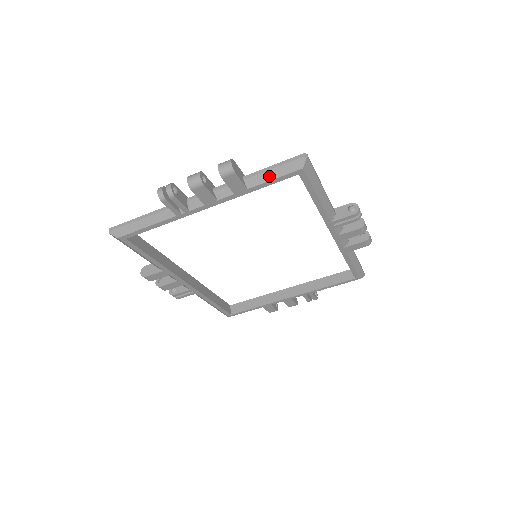
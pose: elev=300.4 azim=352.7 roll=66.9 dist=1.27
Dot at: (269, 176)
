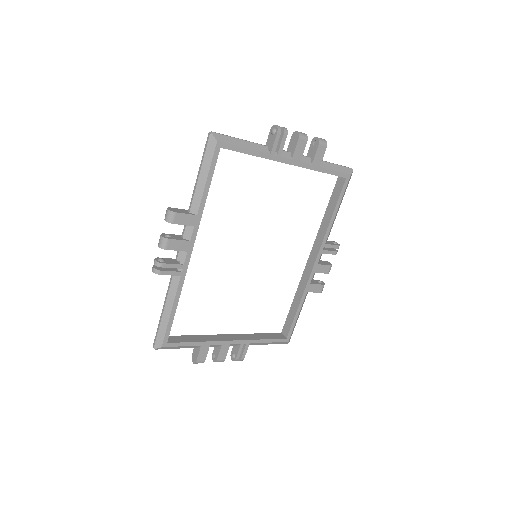
Dot at: (333, 167)
